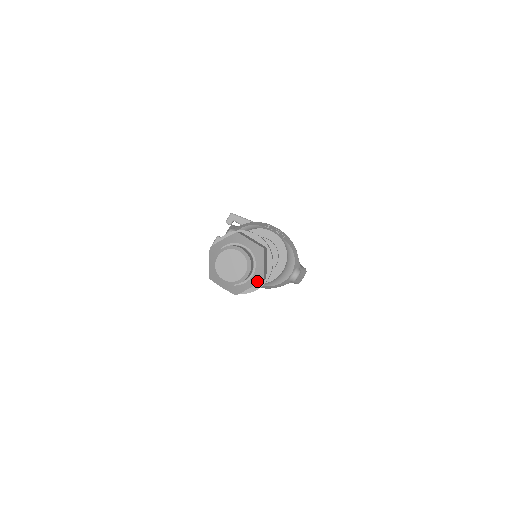
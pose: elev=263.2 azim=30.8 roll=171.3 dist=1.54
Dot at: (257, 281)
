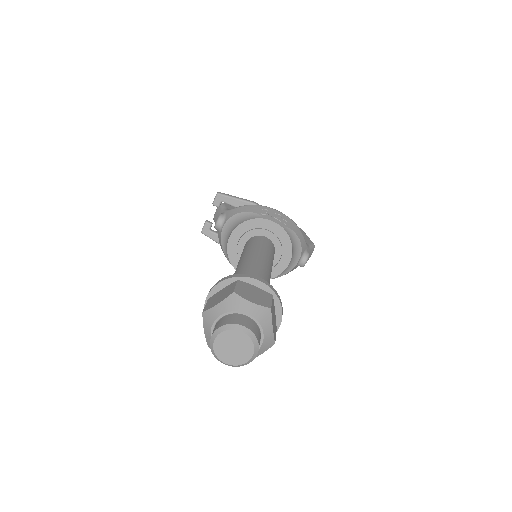
Dot at: (267, 347)
